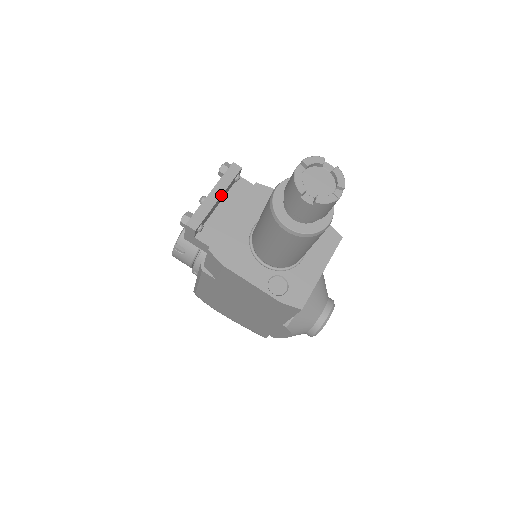
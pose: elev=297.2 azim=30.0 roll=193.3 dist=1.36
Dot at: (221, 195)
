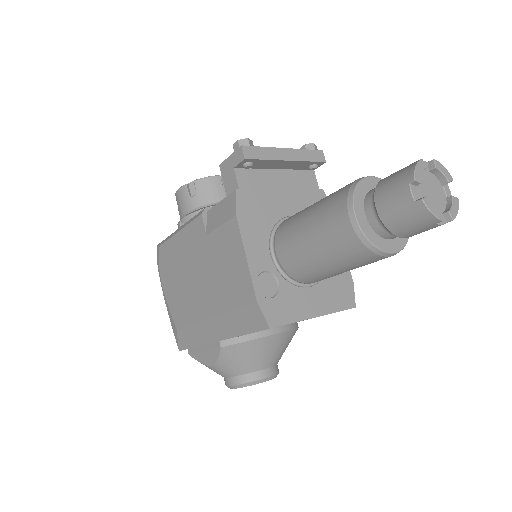
Dot at: (291, 160)
